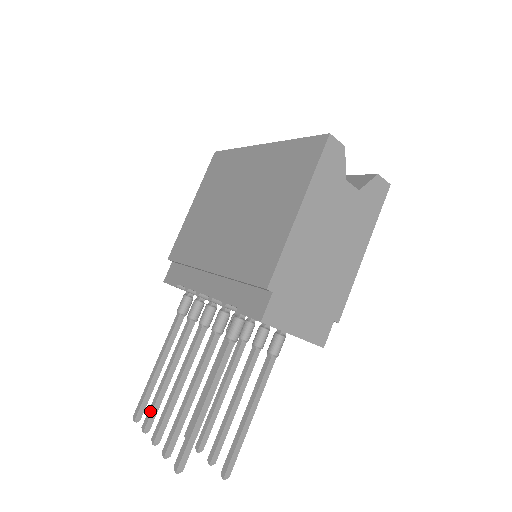
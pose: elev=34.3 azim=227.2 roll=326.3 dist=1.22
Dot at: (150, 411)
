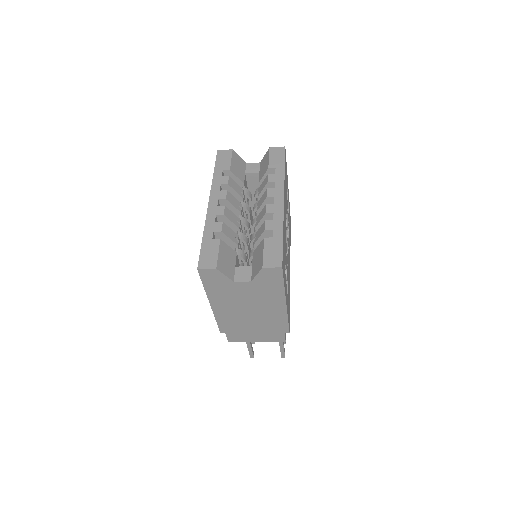
Dot at: occluded
